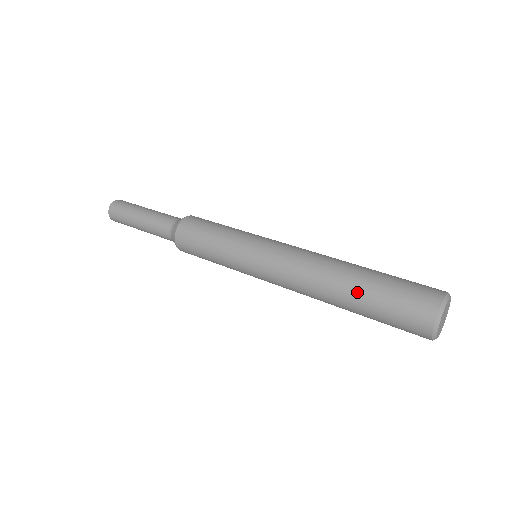
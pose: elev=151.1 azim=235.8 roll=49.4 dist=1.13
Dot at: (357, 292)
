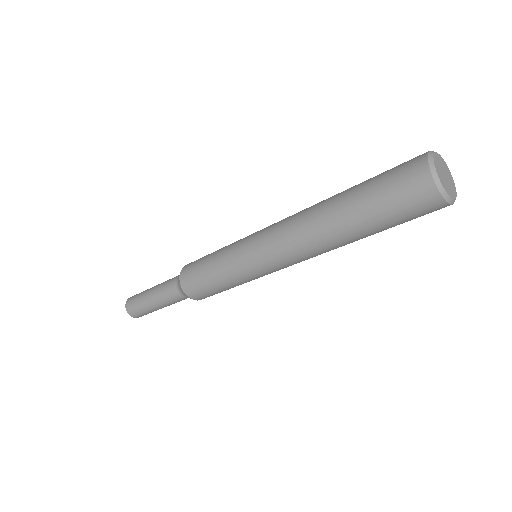
Dot at: occluded
